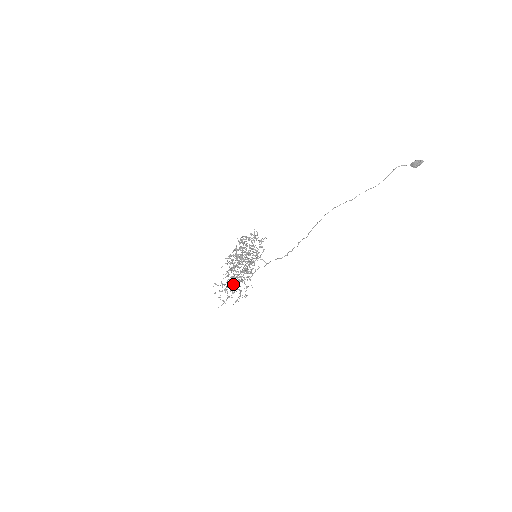
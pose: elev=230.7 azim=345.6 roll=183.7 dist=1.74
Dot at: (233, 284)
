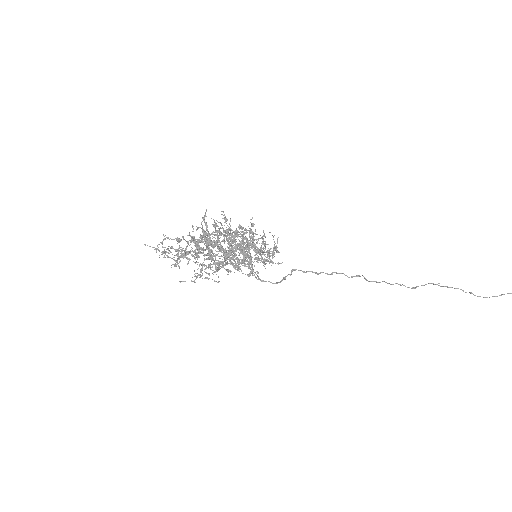
Dot at: occluded
